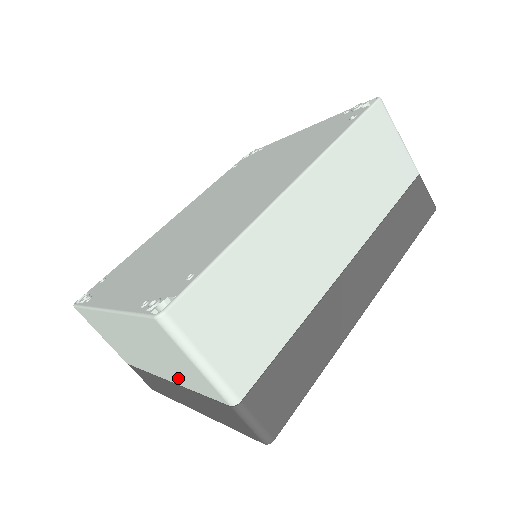
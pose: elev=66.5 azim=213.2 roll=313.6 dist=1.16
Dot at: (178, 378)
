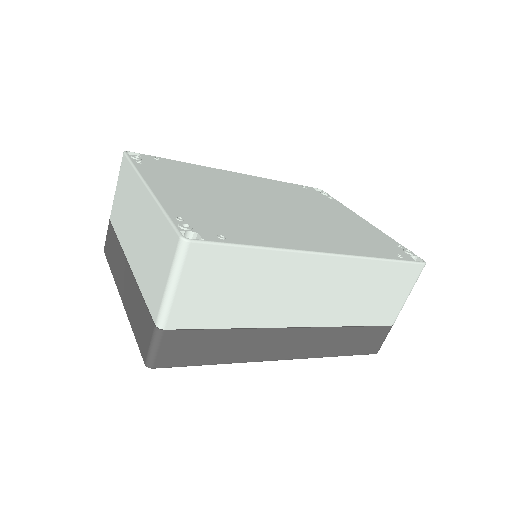
Dot at: (140, 272)
